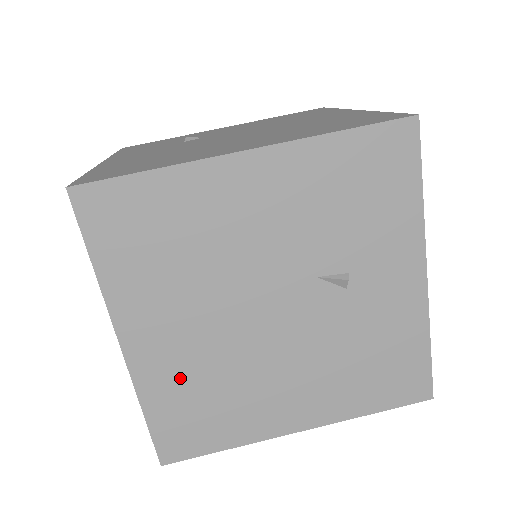
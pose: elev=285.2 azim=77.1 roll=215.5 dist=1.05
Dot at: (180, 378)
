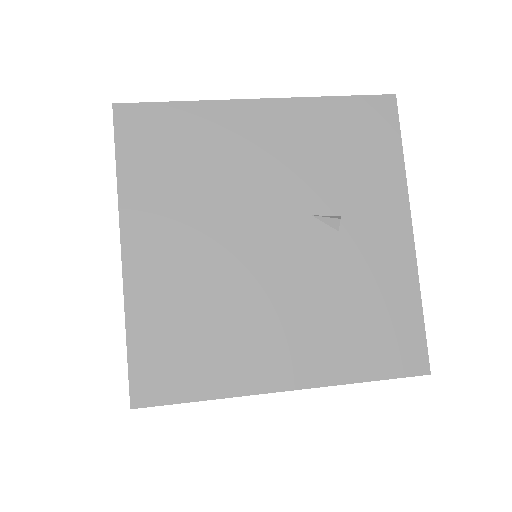
Dot at: (171, 299)
